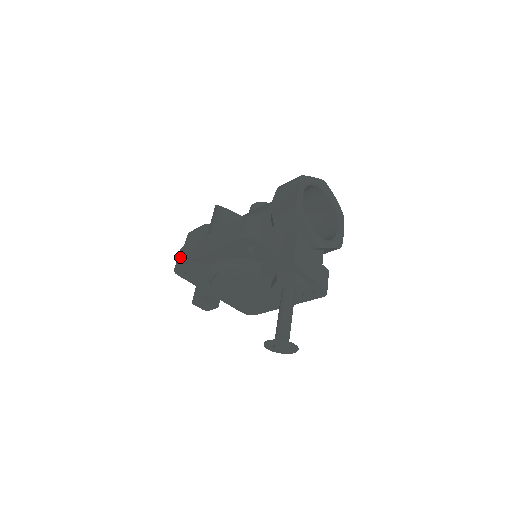
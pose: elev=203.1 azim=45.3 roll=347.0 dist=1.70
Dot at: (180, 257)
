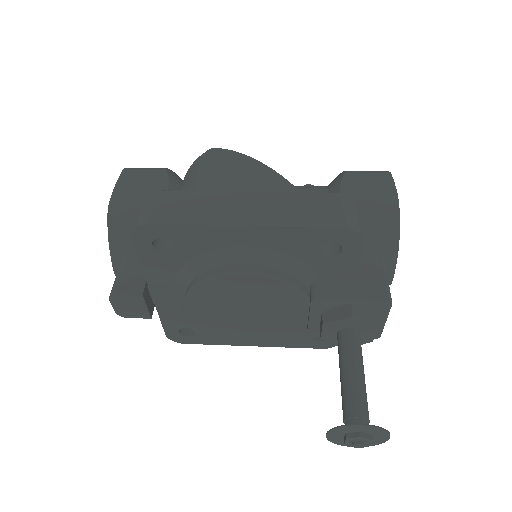
Dot at: (158, 207)
